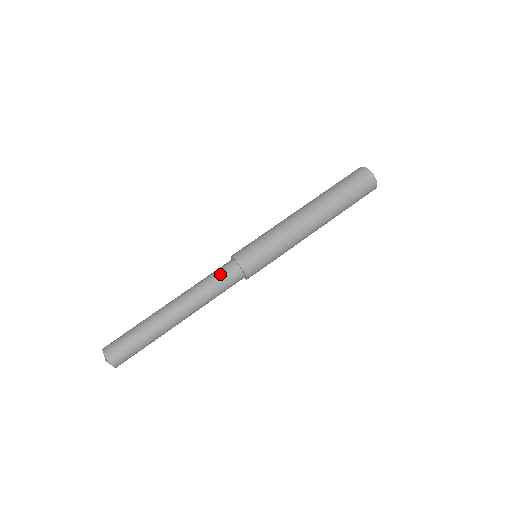
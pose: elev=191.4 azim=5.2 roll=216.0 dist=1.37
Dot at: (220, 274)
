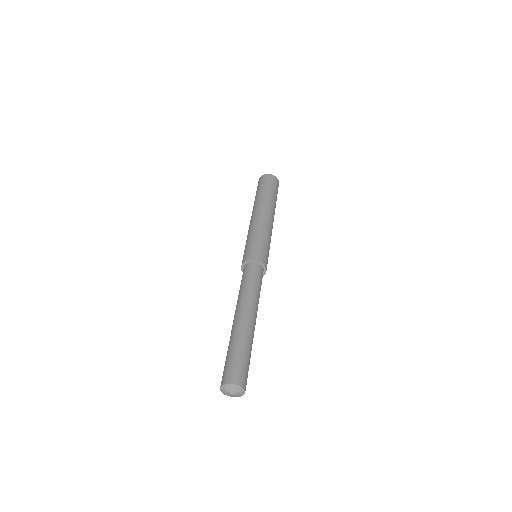
Dot at: (243, 277)
